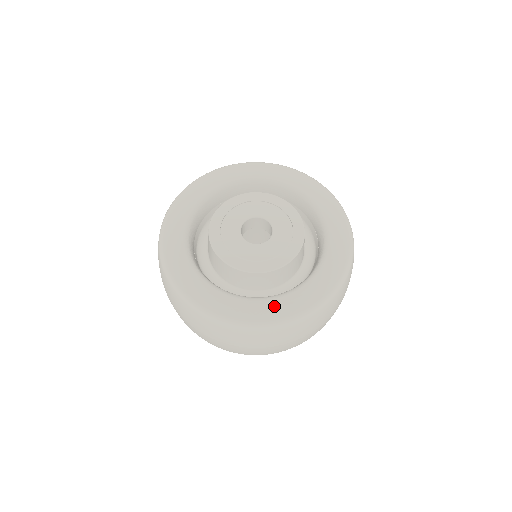
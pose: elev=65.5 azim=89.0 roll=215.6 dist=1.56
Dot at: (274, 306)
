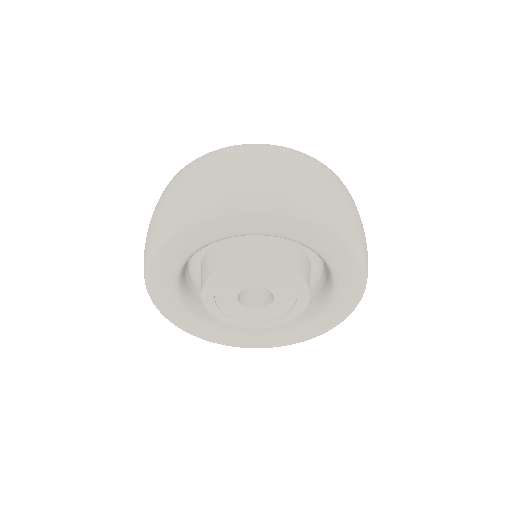
Dot at: (289, 338)
